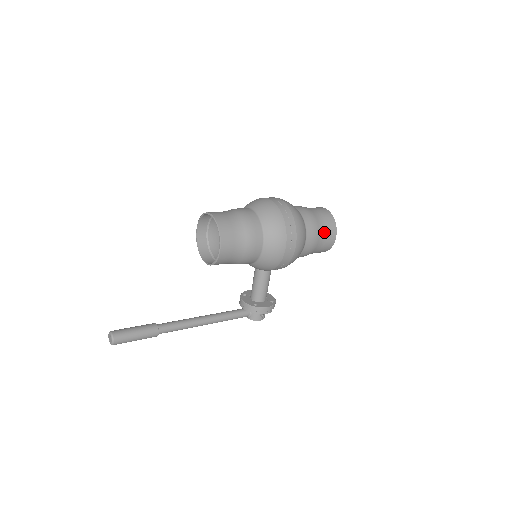
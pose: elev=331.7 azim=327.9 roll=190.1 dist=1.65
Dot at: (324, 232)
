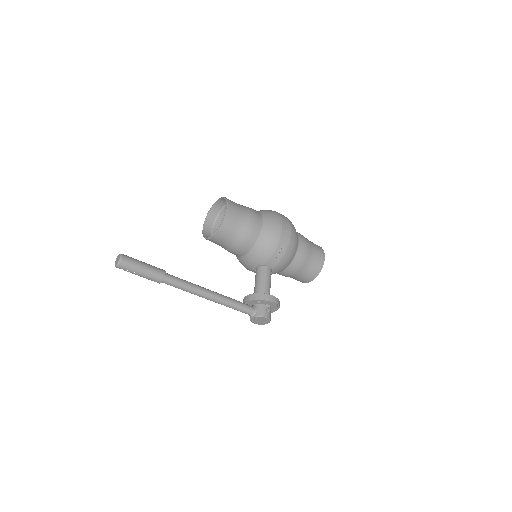
Dot at: (313, 246)
